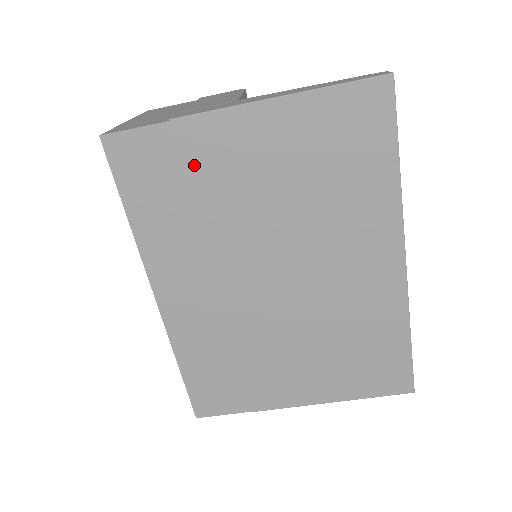
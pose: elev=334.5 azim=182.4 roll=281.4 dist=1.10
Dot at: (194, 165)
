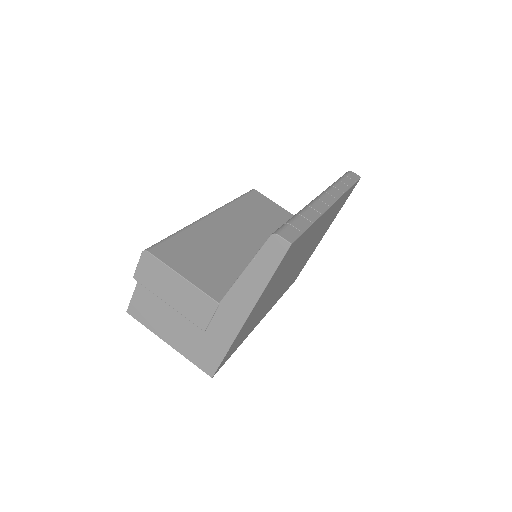
Dot at: occluded
